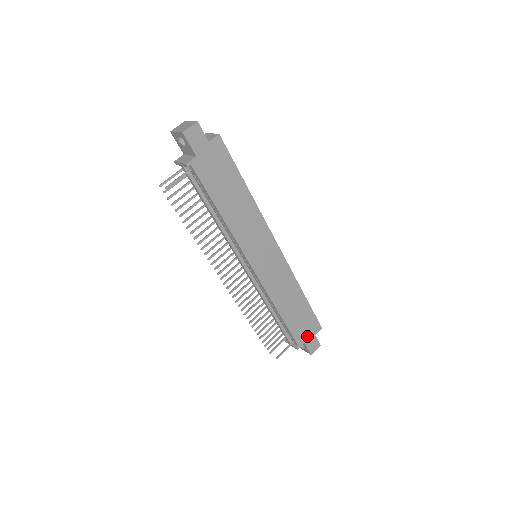
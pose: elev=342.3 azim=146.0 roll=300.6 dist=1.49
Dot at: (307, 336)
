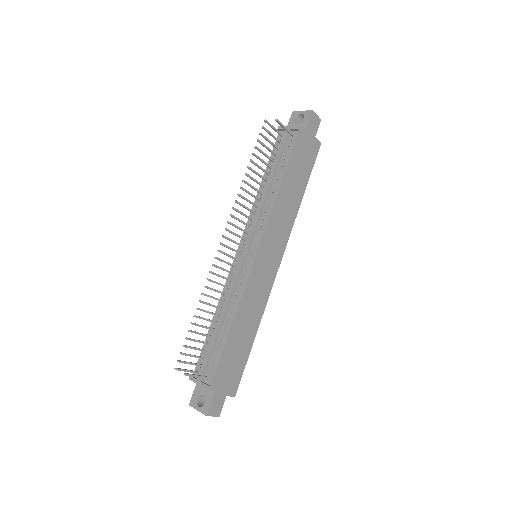
Dot at: (222, 386)
